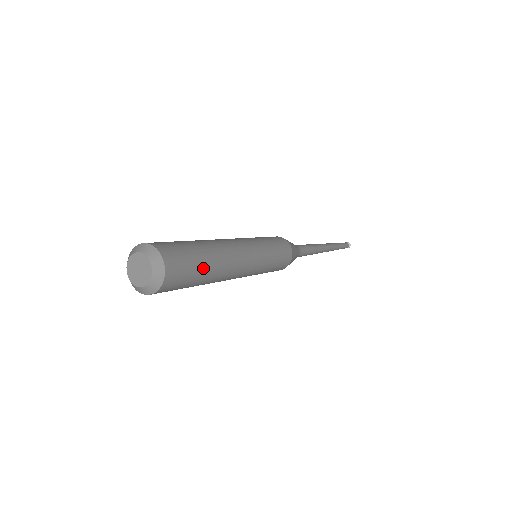
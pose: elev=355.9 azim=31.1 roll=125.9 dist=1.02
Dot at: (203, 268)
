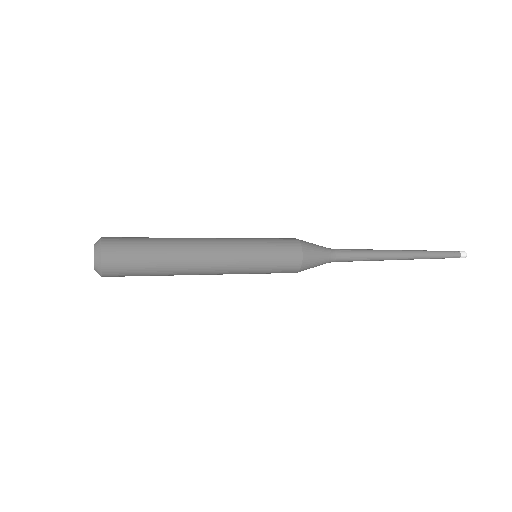
Dot at: (150, 242)
